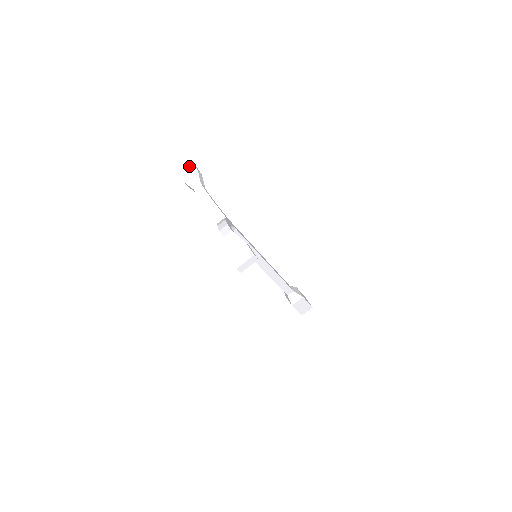
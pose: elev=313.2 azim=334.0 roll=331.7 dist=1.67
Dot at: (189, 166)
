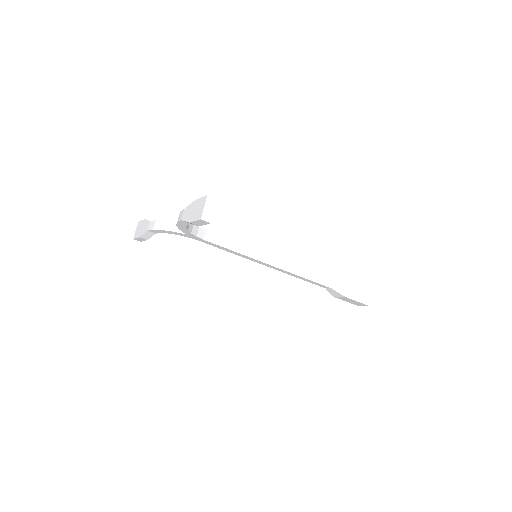
Dot at: (138, 225)
